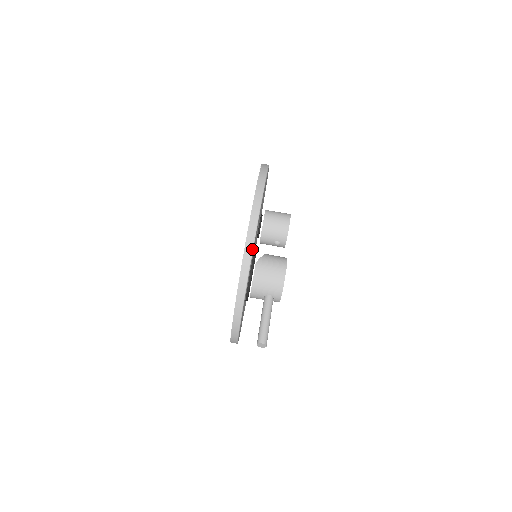
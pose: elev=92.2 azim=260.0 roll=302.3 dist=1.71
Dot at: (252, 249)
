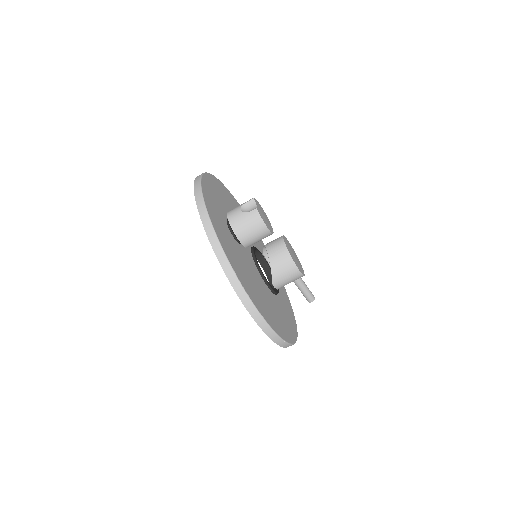
Dot at: occluded
